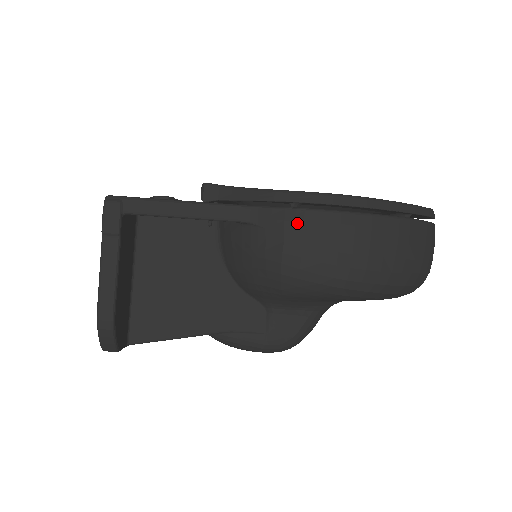
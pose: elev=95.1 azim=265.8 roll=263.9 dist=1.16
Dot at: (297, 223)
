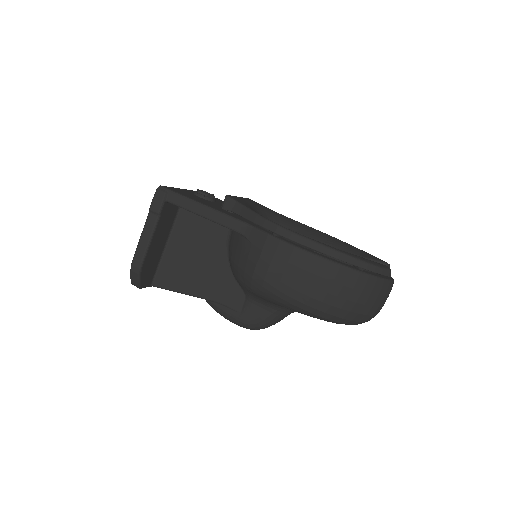
Dot at: (272, 248)
